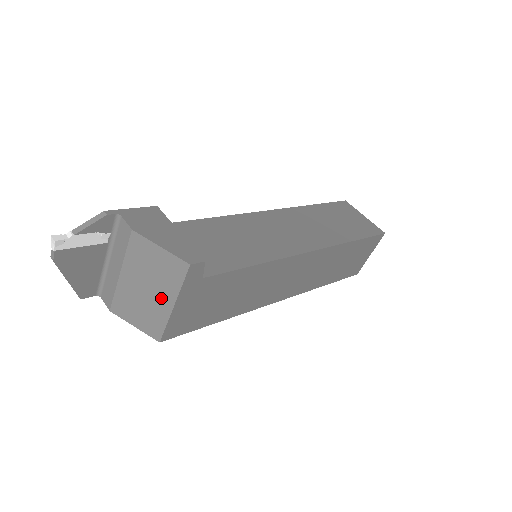
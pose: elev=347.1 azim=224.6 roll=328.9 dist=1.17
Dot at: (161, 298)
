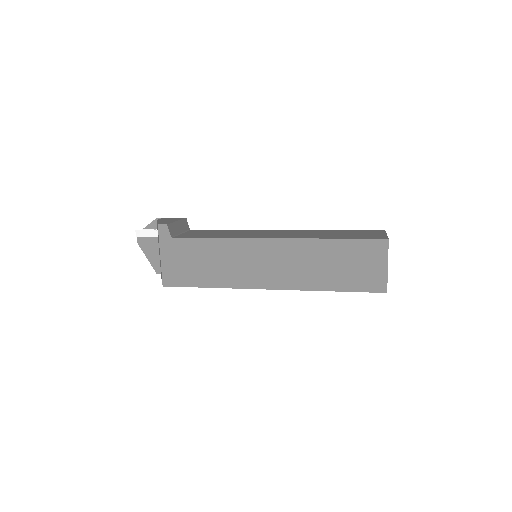
Dot at: occluded
